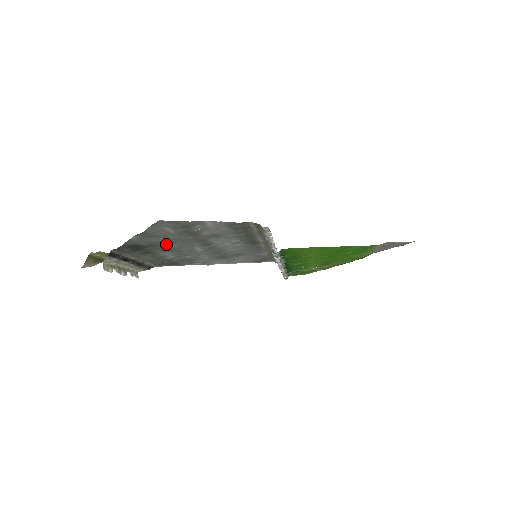
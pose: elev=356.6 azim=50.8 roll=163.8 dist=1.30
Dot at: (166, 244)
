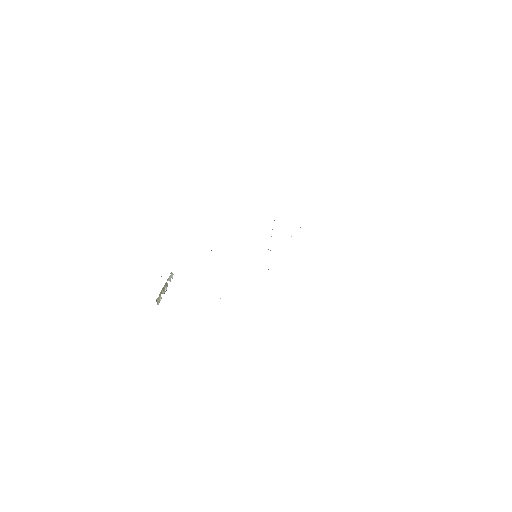
Dot at: occluded
